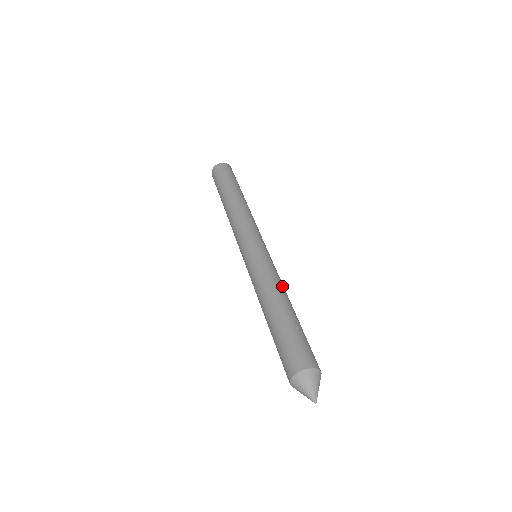
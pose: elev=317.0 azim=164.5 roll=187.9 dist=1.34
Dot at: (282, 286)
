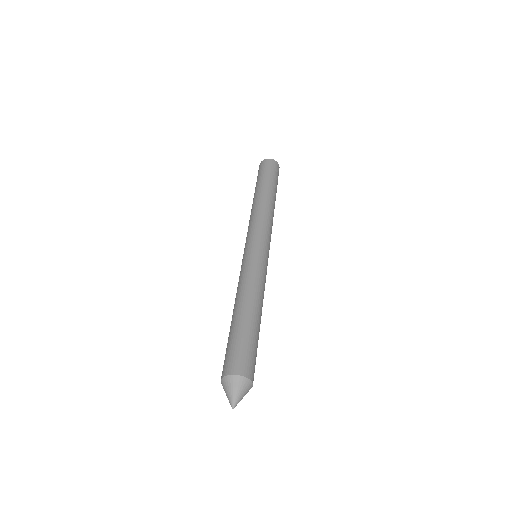
Dot at: (248, 287)
